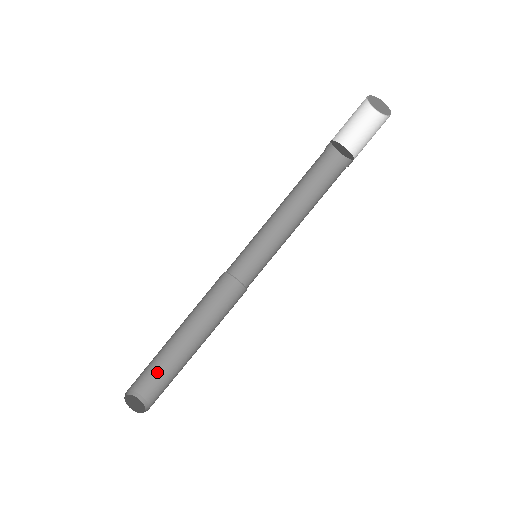
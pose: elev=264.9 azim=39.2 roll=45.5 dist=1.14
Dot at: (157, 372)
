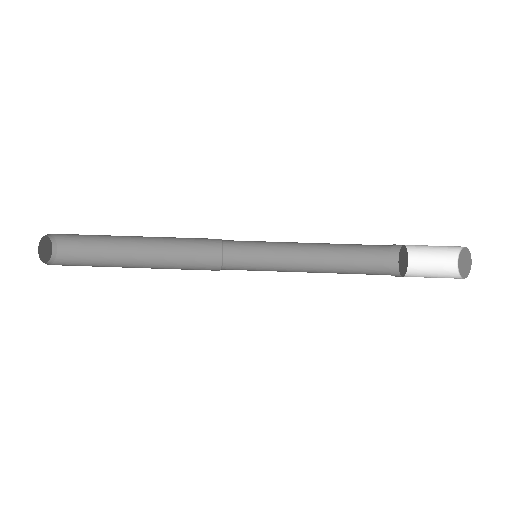
Dot at: (86, 262)
